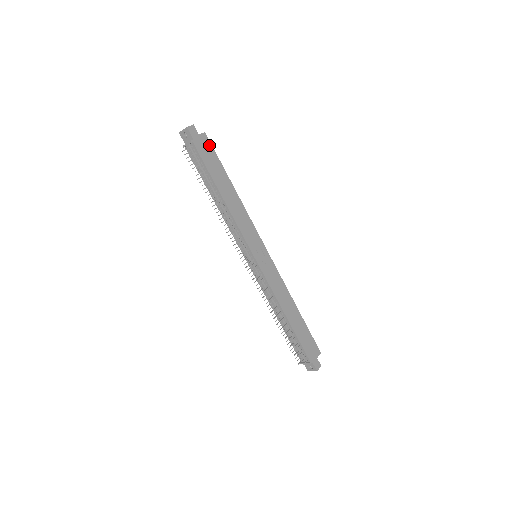
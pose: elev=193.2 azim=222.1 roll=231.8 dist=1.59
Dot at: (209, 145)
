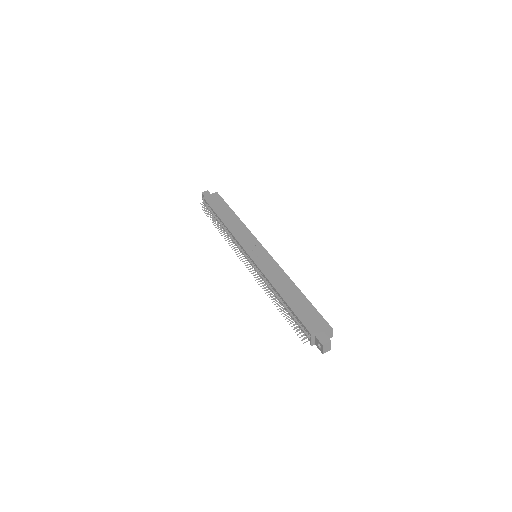
Dot at: (219, 197)
